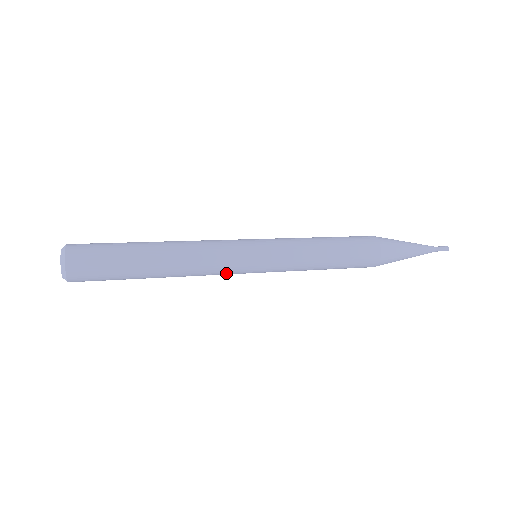
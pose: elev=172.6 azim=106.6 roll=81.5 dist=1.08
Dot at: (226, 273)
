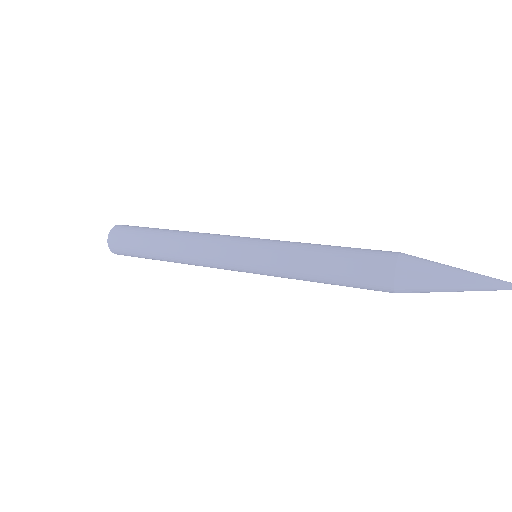
Dot at: (222, 268)
